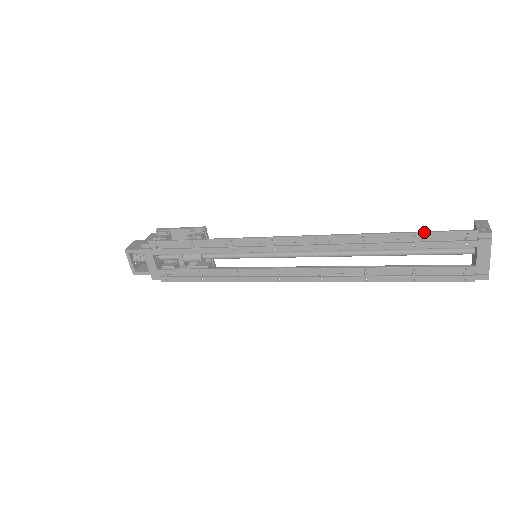
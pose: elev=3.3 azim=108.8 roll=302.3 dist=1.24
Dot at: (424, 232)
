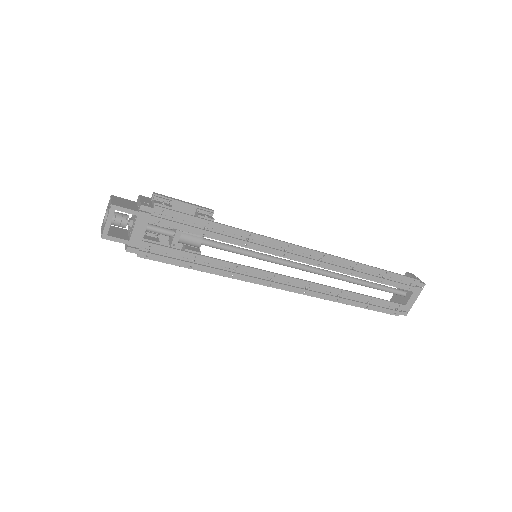
Dot at: (393, 273)
